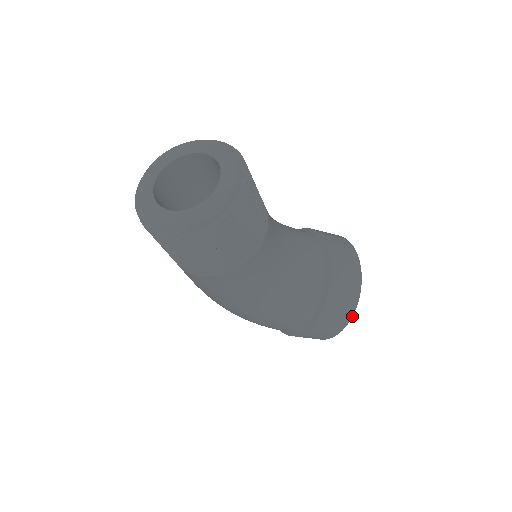
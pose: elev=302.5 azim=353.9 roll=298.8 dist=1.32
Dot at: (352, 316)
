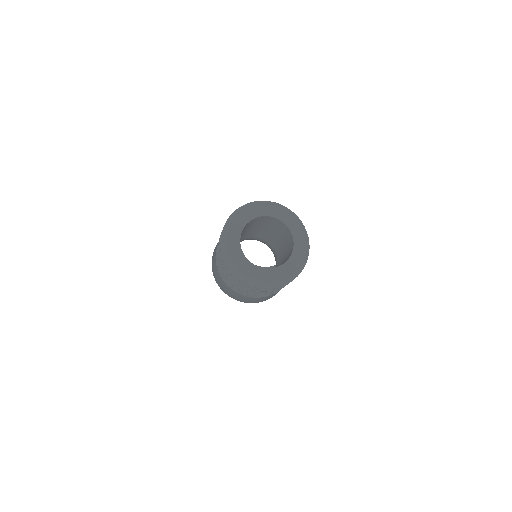
Dot at: occluded
